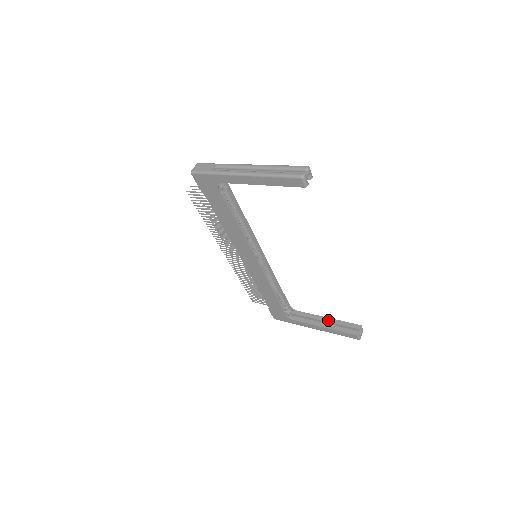
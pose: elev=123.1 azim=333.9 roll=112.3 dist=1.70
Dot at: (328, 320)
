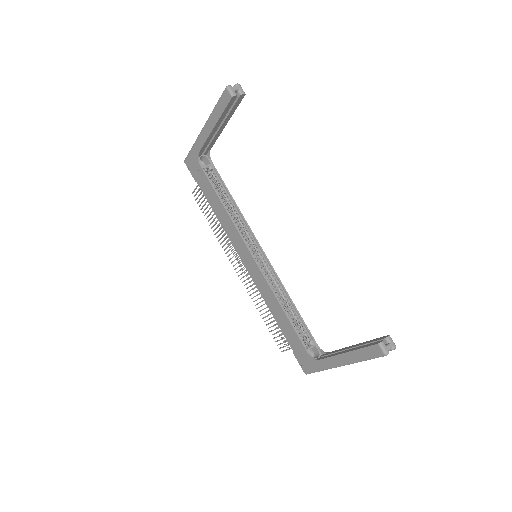
Dot at: (354, 346)
